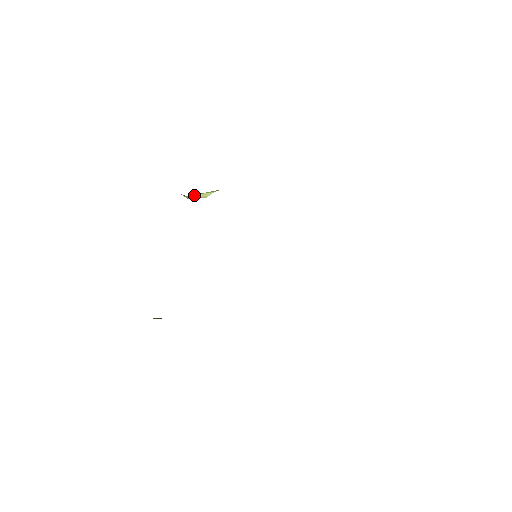
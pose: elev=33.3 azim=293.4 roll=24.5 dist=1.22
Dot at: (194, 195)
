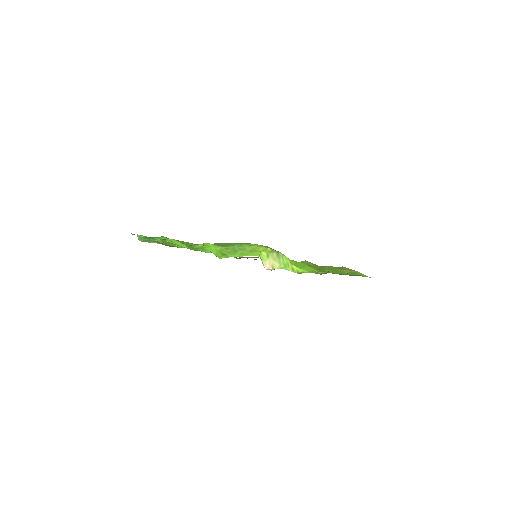
Dot at: (266, 258)
